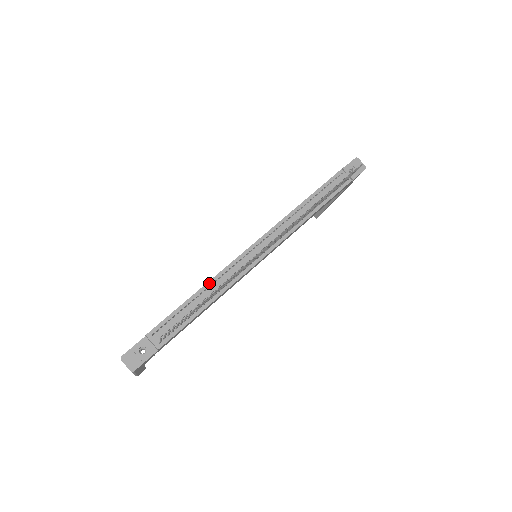
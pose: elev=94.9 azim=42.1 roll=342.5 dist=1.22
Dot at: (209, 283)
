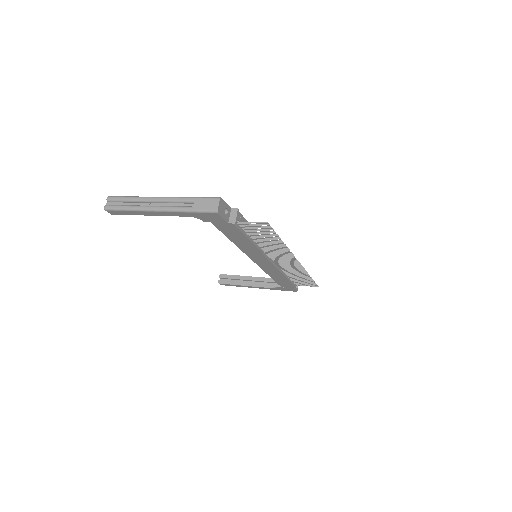
Dot at: occluded
